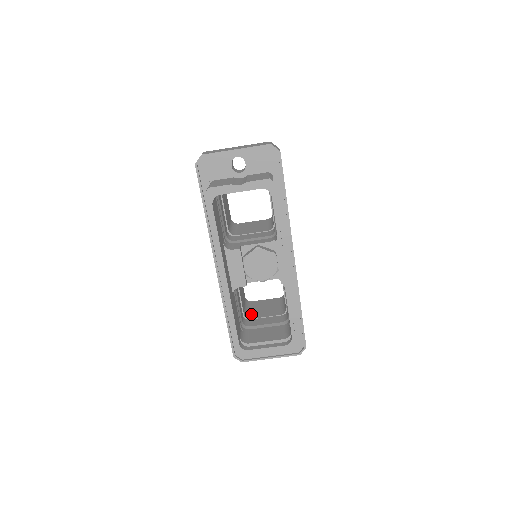
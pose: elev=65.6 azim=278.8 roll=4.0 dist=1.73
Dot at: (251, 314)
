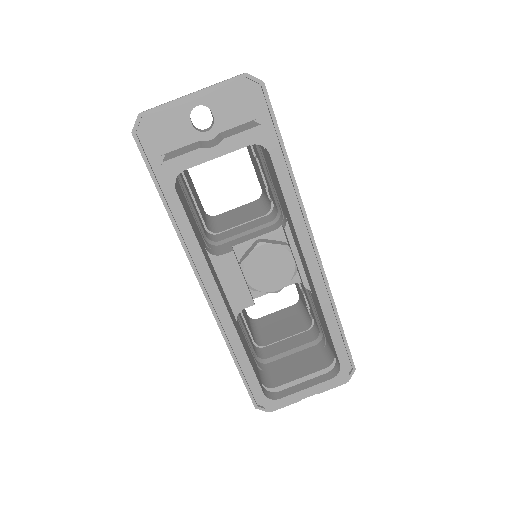
Dot at: (263, 338)
